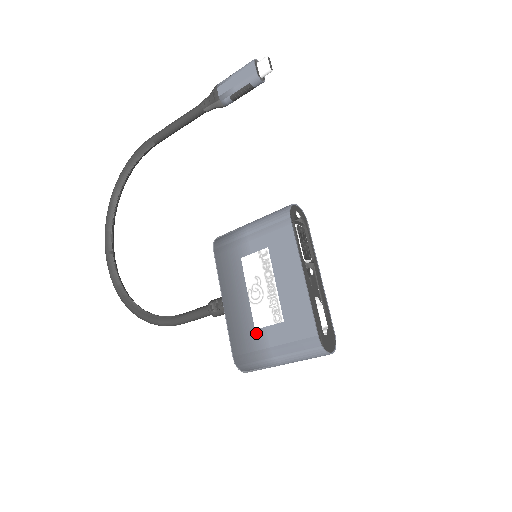
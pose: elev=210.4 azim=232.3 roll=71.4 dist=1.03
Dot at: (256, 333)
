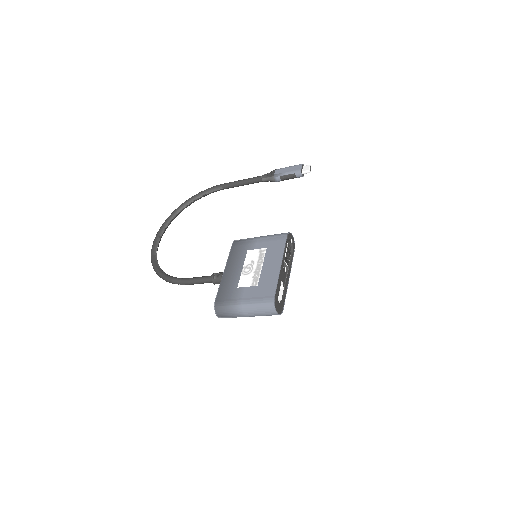
Dot at: (237, 290)
